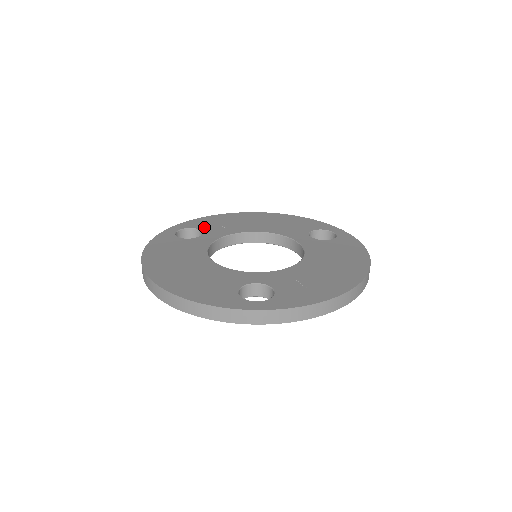
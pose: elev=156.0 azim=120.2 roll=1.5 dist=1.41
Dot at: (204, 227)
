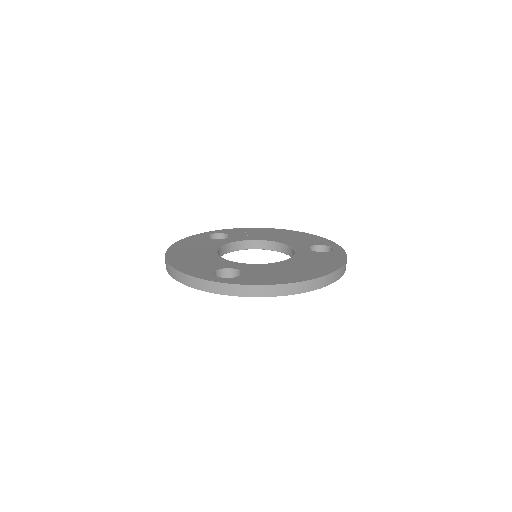
Dot at: (233, 234)
